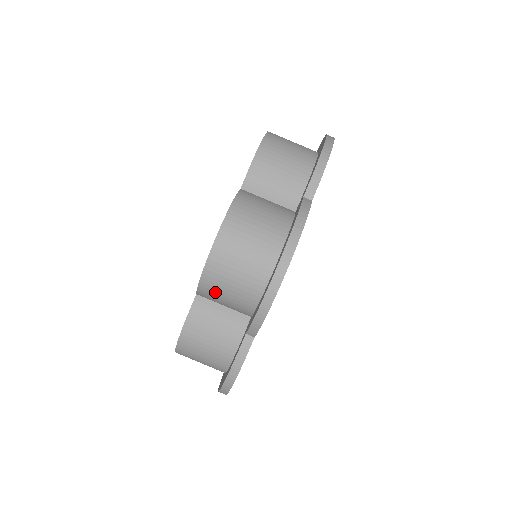
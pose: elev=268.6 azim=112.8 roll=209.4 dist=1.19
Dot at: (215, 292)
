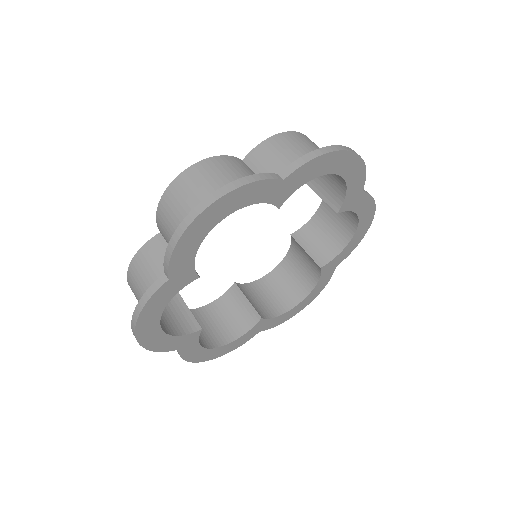
Dot at: (164, 226)
